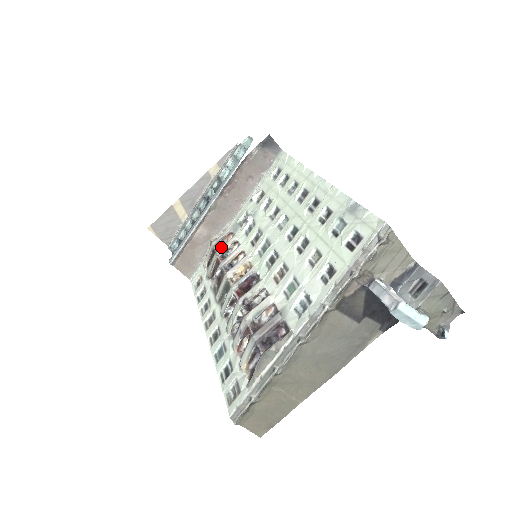
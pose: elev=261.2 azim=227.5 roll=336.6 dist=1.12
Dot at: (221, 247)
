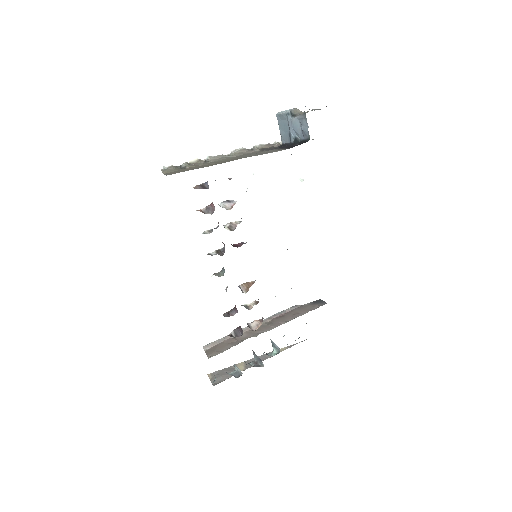
Dot at: occluded
